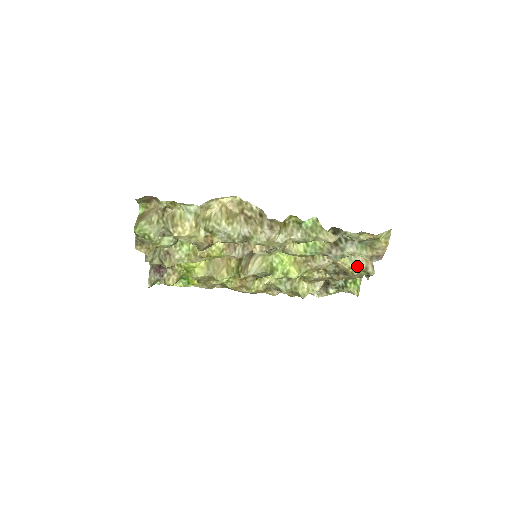
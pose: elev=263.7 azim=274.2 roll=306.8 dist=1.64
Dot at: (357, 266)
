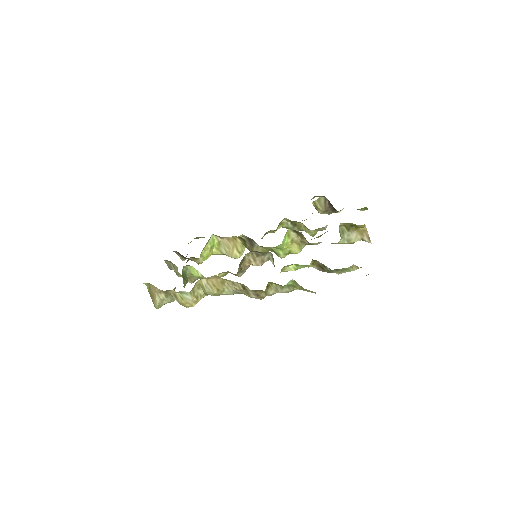
Dot at: (352, 242)
